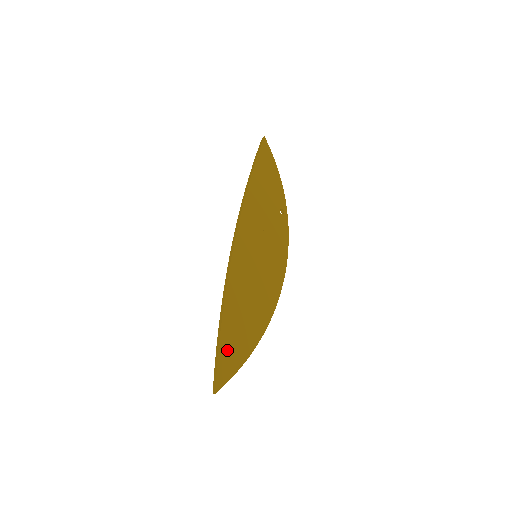
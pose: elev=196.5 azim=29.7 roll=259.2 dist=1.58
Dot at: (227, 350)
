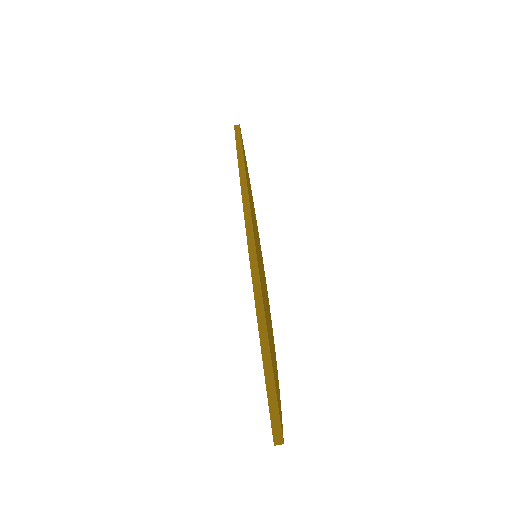
Dot at: occluded
